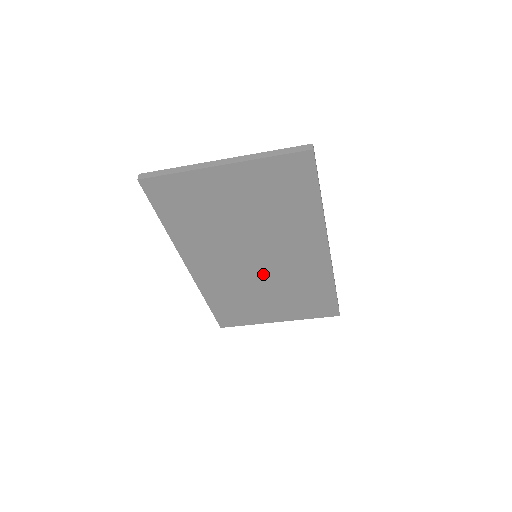
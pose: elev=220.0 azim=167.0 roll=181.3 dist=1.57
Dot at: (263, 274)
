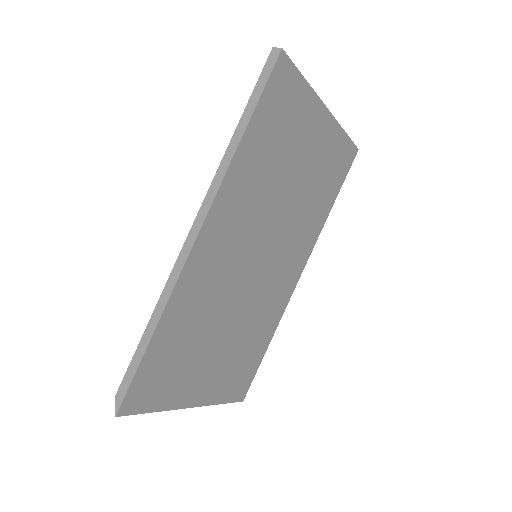
Dot at: (246, 290)
